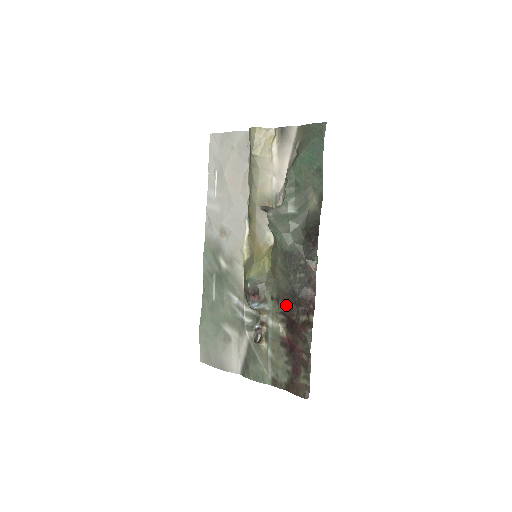
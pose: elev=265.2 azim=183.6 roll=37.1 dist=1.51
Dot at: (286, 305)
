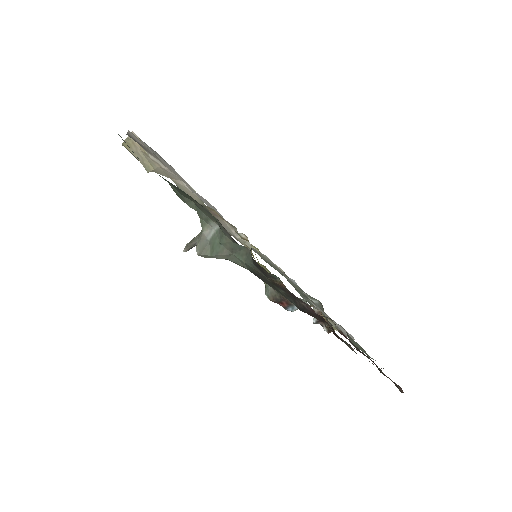
Dot at: occluded
